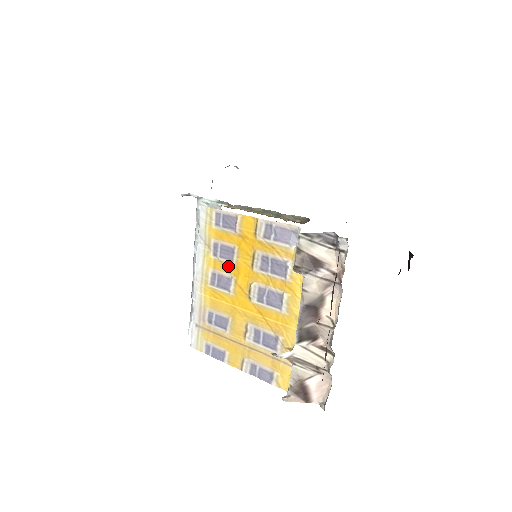
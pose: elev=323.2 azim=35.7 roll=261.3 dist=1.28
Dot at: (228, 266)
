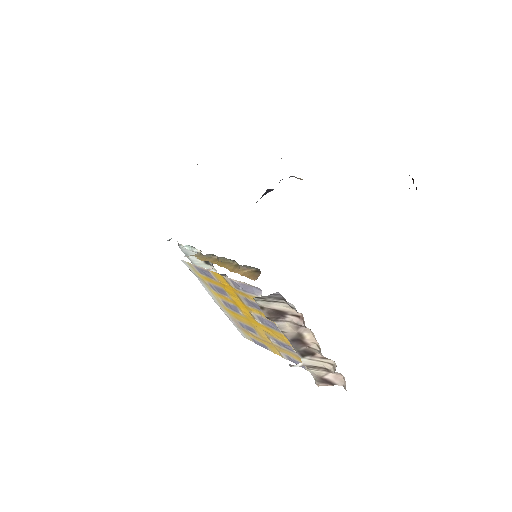
Dot at: (228, 299)
